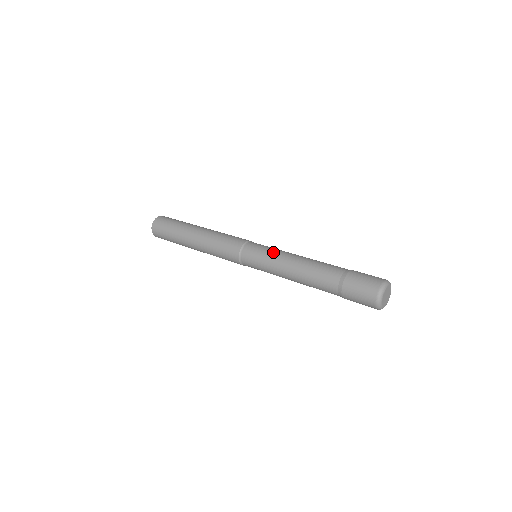
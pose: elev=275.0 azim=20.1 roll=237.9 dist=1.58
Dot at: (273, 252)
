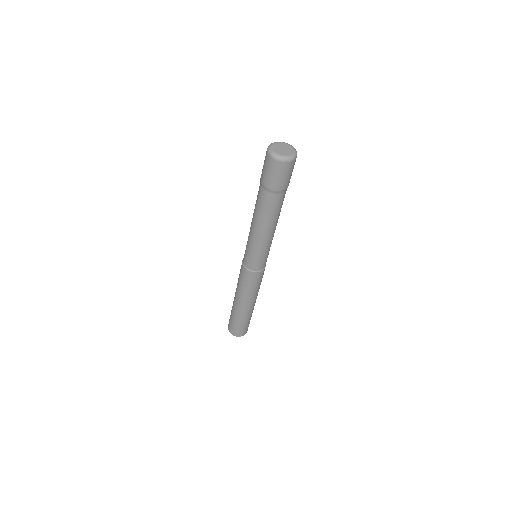
Dot at: occluded
